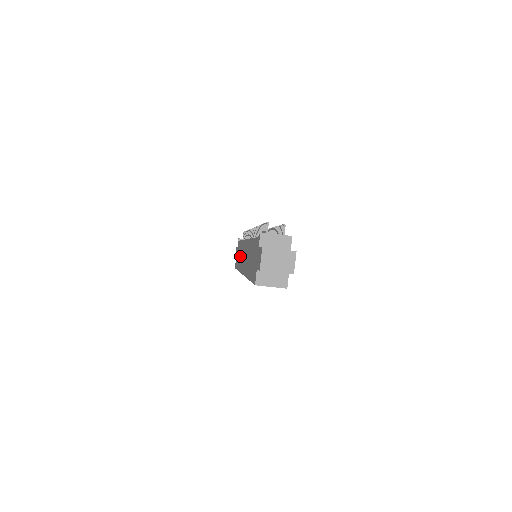
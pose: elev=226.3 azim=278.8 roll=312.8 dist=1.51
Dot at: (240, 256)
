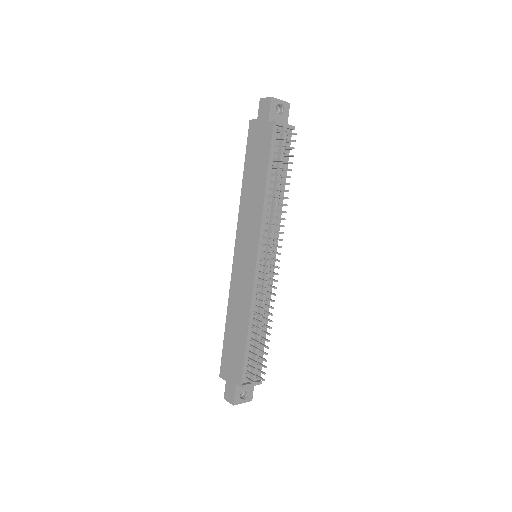
Dot at: (251, 202)
